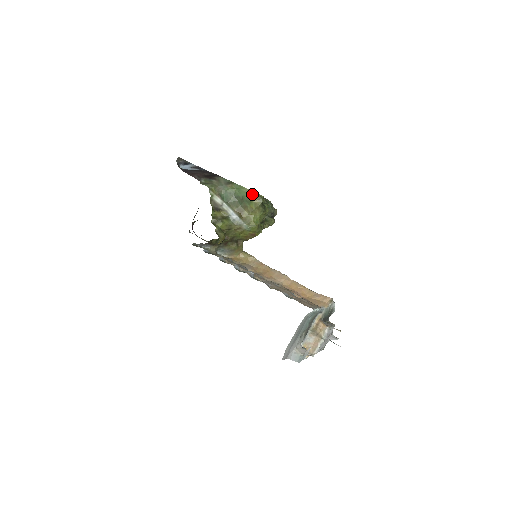
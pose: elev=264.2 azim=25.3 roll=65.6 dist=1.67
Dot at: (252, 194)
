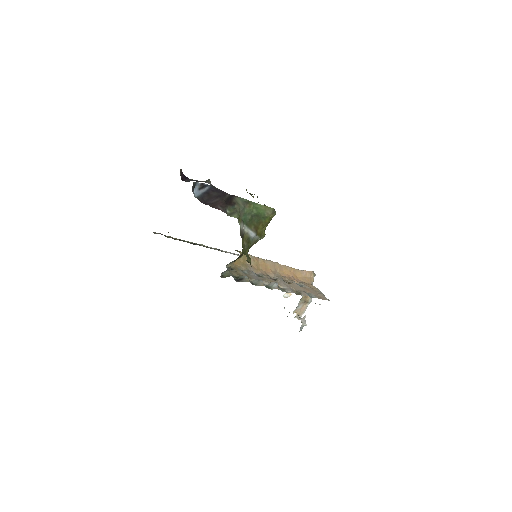
Dot at: (269, 210)
